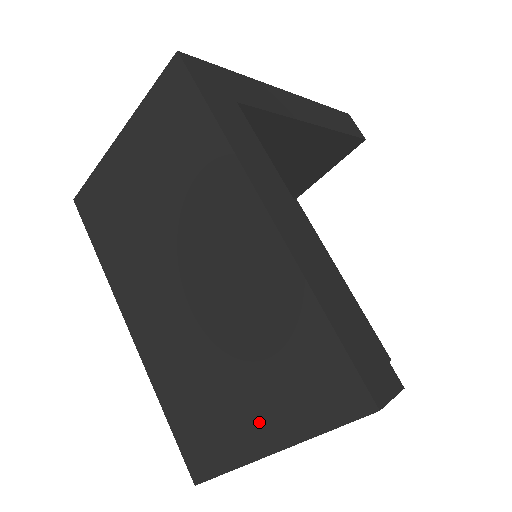
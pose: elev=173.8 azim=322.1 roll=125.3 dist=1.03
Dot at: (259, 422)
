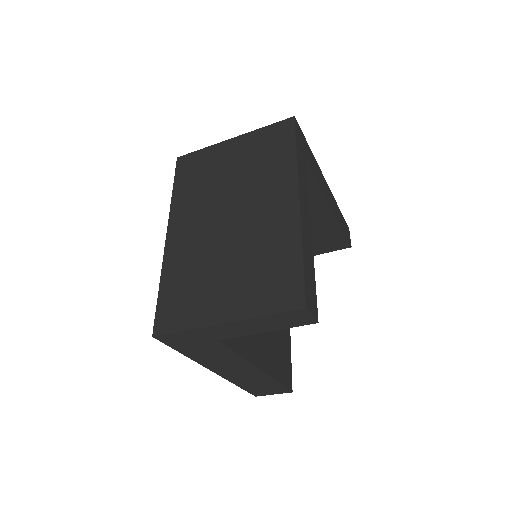
Dot at: (227, 304)
